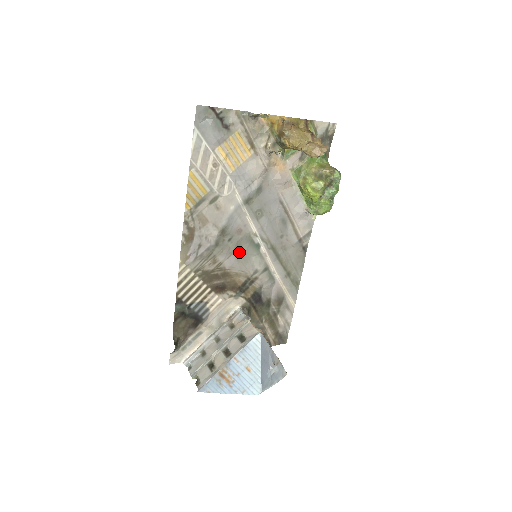
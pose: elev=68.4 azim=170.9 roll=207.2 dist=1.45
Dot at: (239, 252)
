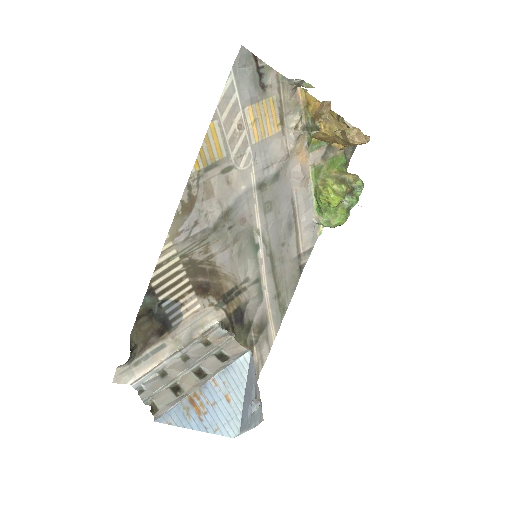
Dot at: (236, 247)
